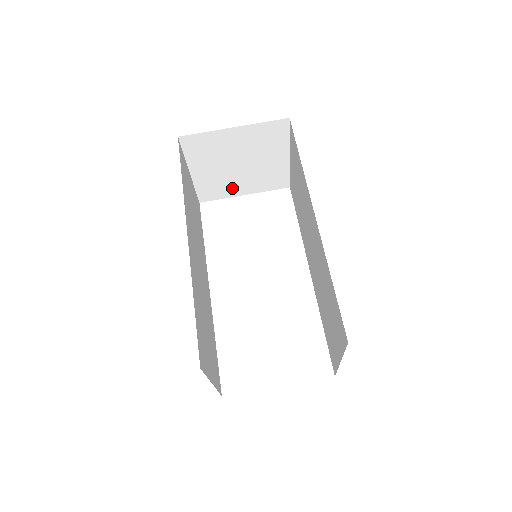
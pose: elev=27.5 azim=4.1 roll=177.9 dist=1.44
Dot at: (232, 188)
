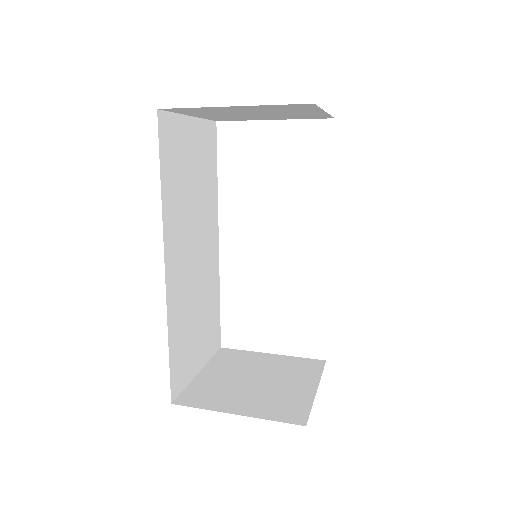
Dot at: (254, 118)
